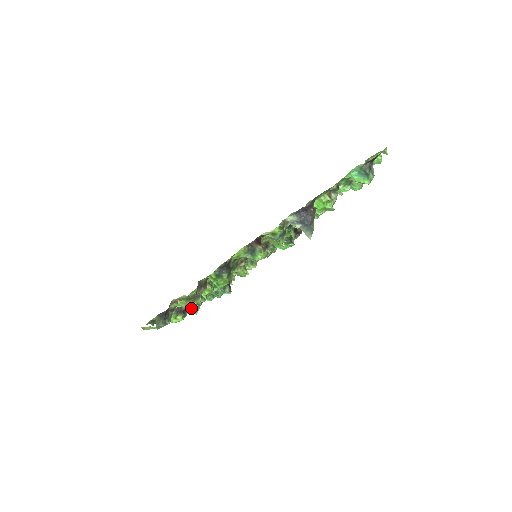
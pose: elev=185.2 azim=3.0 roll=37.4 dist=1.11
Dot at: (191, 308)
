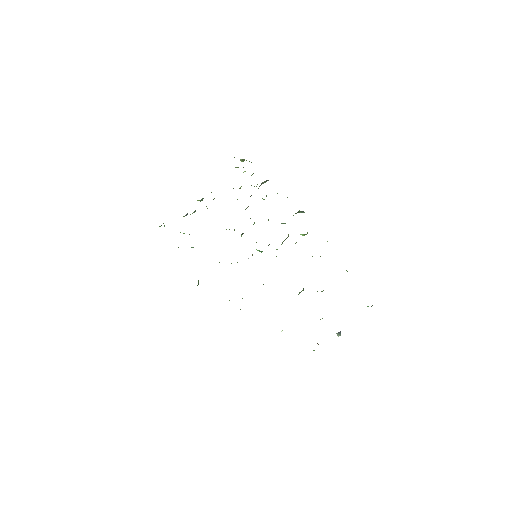
Dot at: occluded
